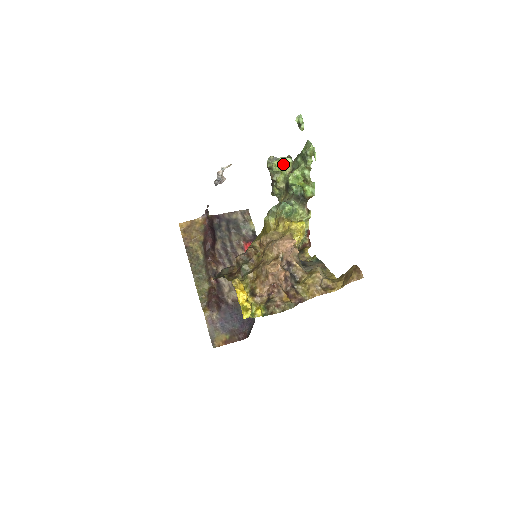
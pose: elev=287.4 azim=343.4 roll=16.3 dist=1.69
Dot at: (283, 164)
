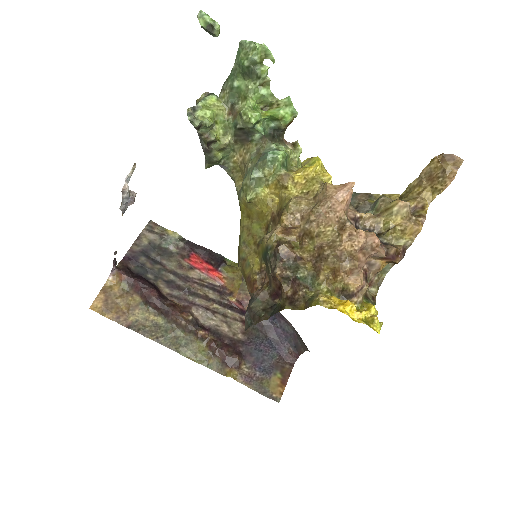
Dot at: (211, 109)
